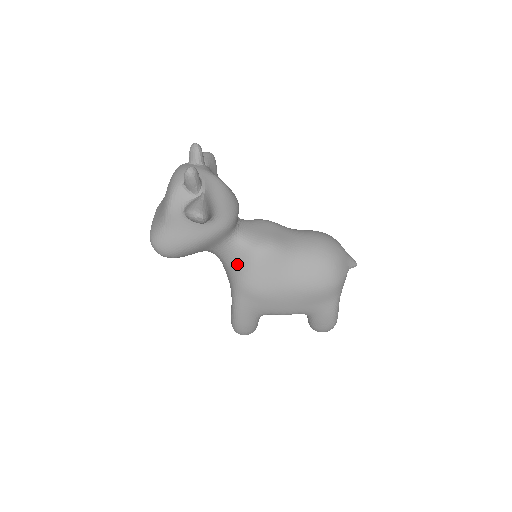
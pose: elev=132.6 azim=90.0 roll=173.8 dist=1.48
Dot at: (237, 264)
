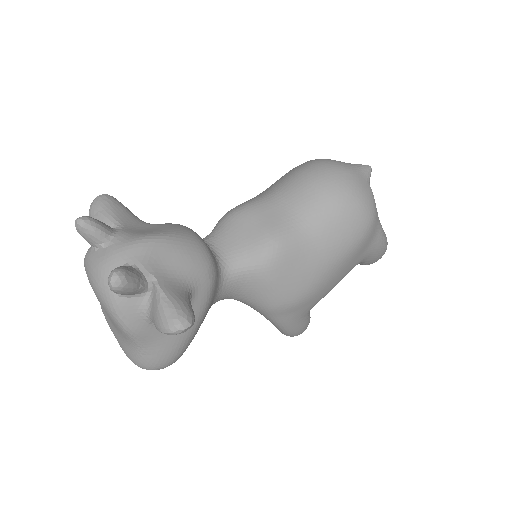
Dot at: (251, 294)
